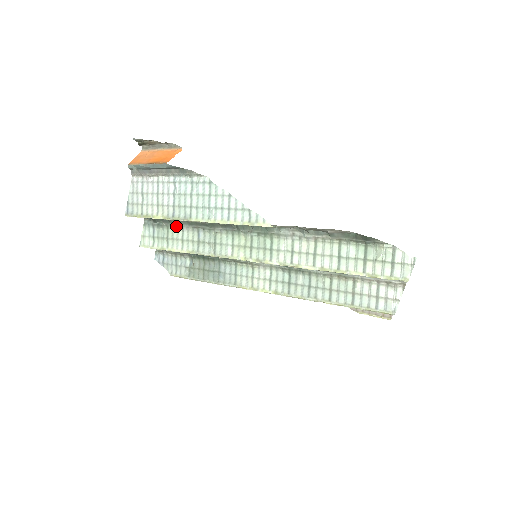
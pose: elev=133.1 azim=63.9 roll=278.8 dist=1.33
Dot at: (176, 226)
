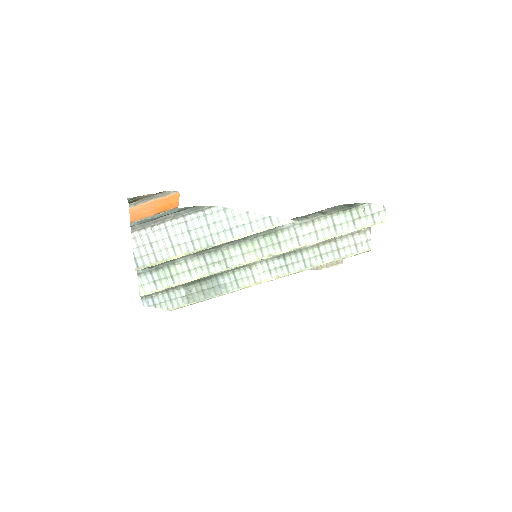
Dot at: (178, 262)
